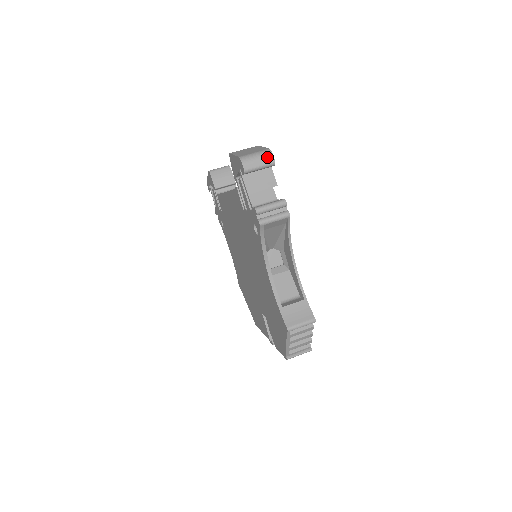
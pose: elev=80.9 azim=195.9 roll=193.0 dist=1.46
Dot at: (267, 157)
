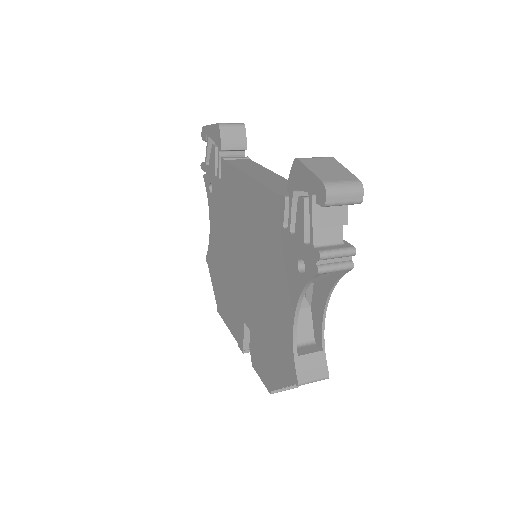
Dot at: (356, 193)
